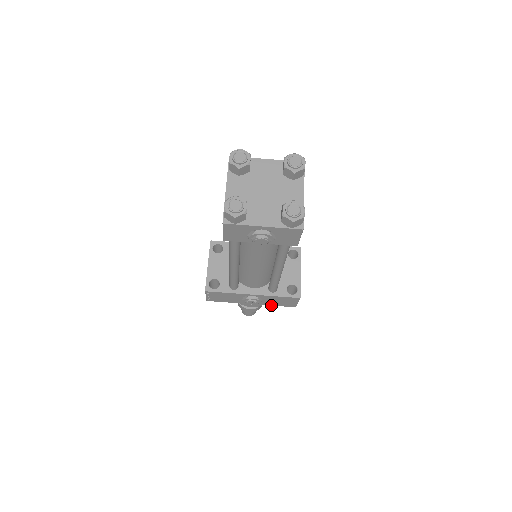
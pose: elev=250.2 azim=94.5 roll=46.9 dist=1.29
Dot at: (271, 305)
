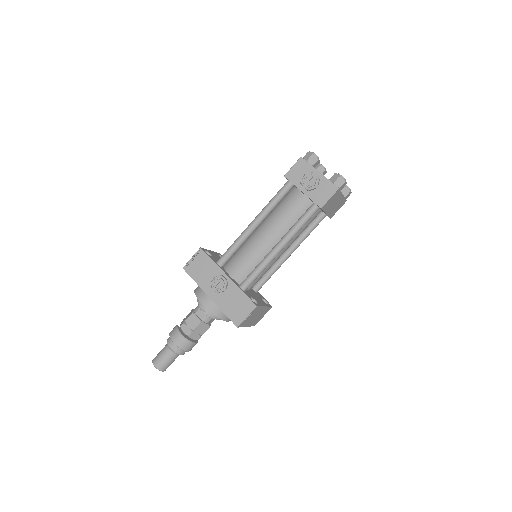
Dot at: (222, 310)
